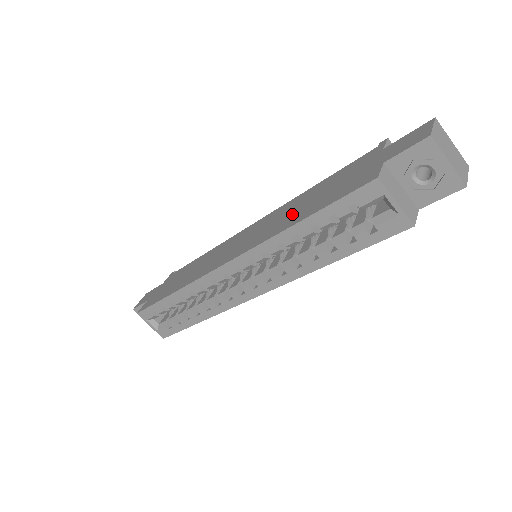
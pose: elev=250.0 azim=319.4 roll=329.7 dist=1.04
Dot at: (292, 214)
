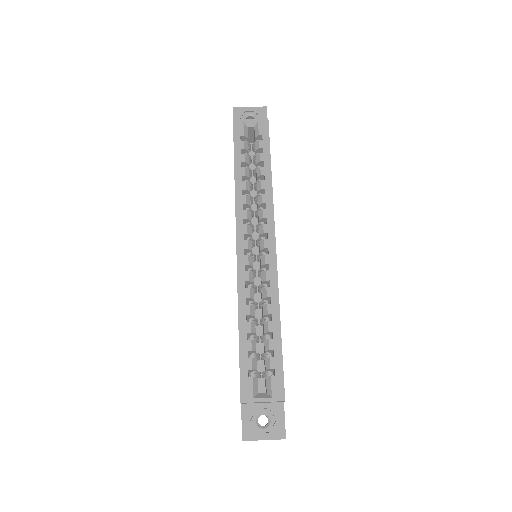
Dot at: occluded
